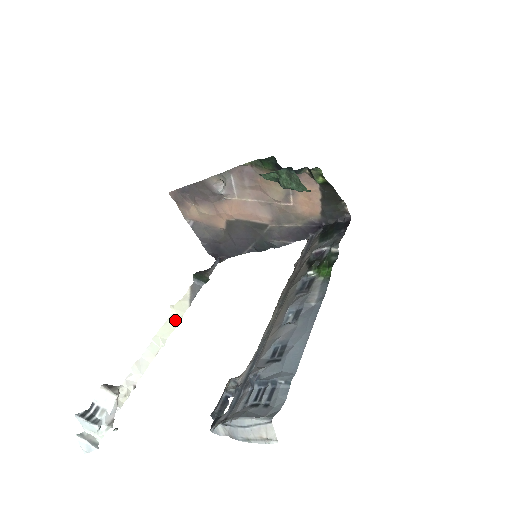
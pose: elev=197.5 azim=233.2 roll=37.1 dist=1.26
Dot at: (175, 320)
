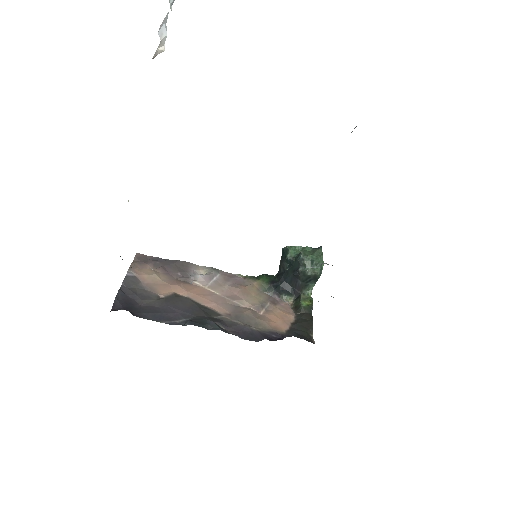
Dot at: occluded
